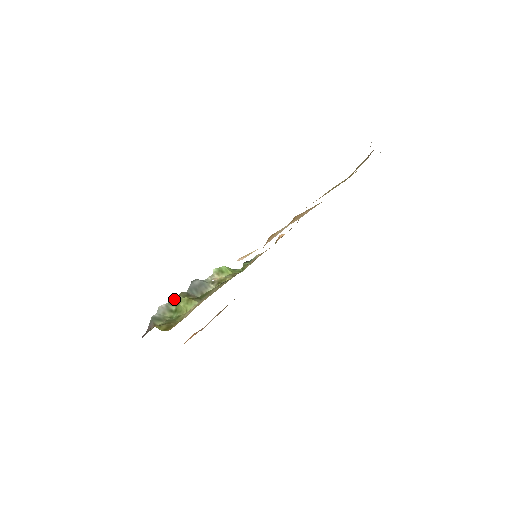
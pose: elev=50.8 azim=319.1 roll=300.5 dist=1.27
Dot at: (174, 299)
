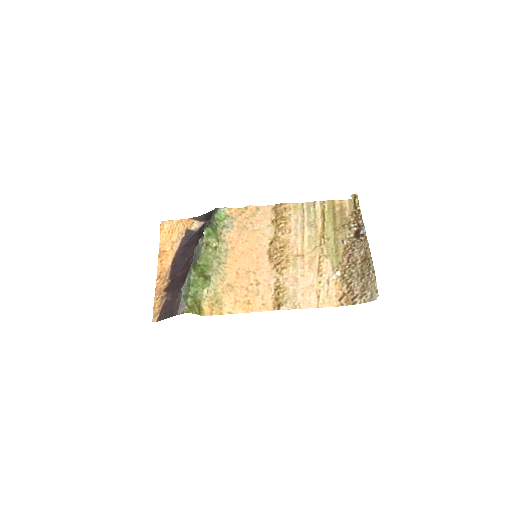
Dot at: (189, 273)
